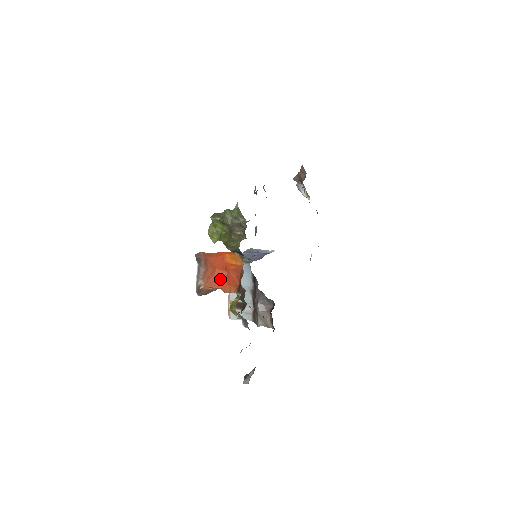
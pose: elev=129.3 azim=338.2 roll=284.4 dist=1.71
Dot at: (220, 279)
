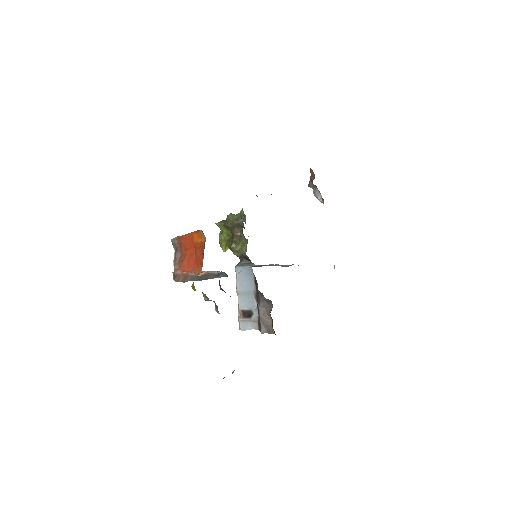
Dot at: (191, 261)
